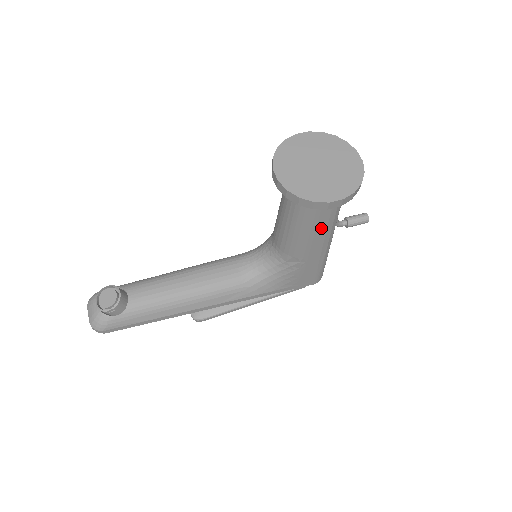
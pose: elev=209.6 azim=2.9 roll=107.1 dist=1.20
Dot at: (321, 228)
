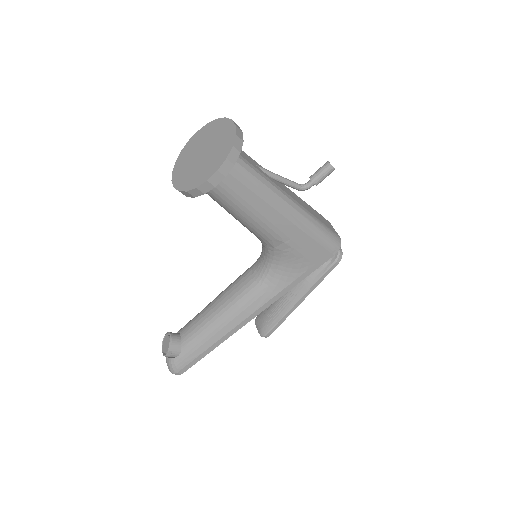
Dot at: (257, 203)
